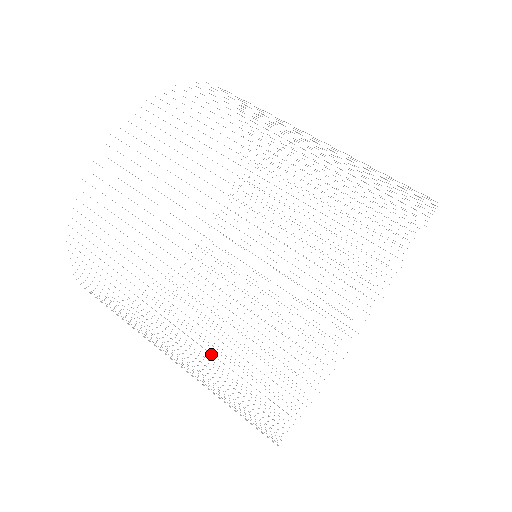
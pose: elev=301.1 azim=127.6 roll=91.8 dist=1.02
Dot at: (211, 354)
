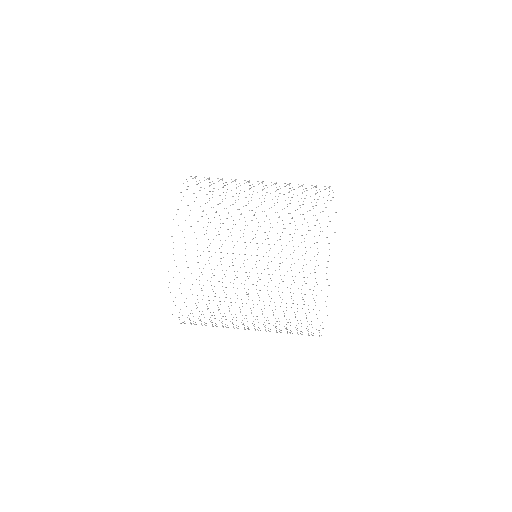
Dot at: (276, 332)
